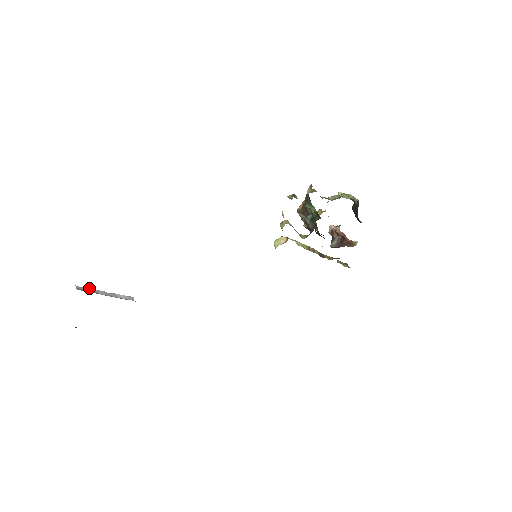
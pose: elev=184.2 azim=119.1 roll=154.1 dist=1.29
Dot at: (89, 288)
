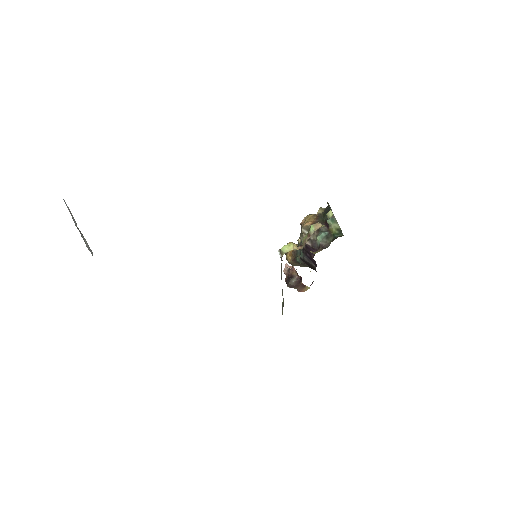
Dot at: occluded
